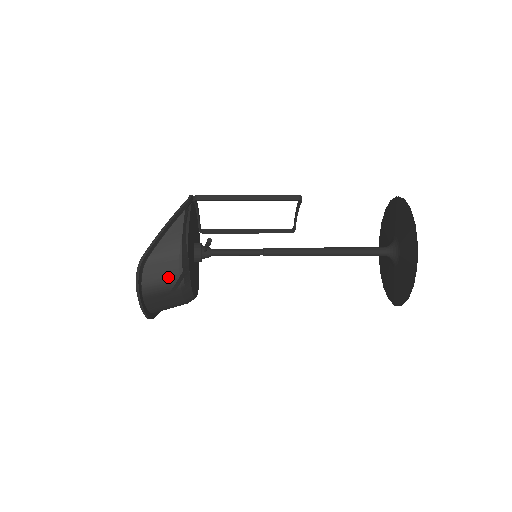
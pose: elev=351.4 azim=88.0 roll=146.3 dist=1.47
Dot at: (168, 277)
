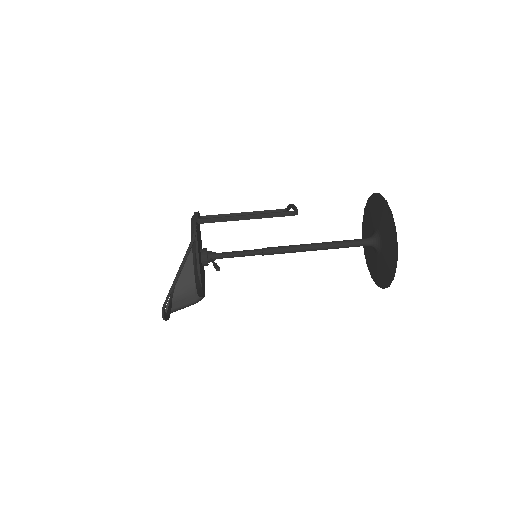
Dot at: (187, 304)
